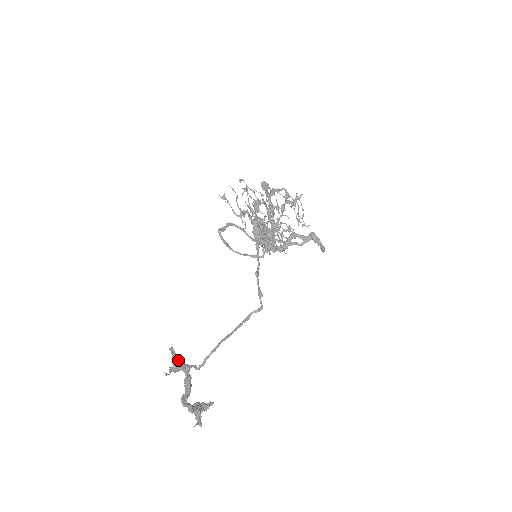
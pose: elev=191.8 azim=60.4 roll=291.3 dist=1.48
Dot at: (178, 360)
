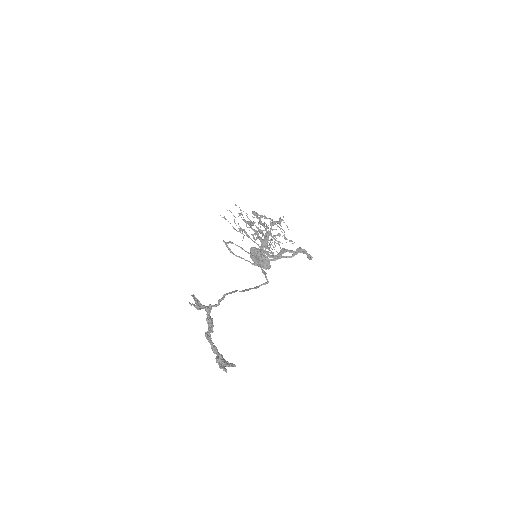
Dot at: (199, 301)
